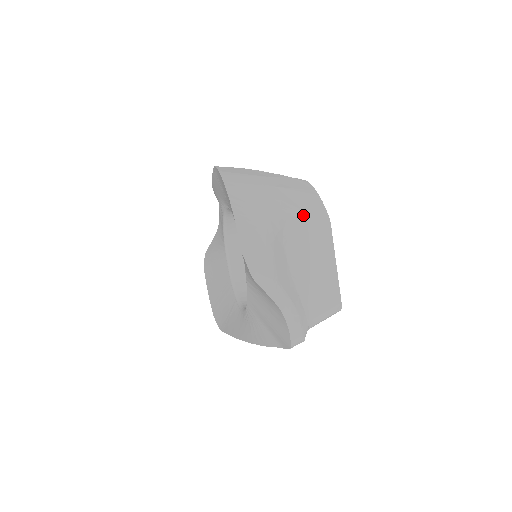
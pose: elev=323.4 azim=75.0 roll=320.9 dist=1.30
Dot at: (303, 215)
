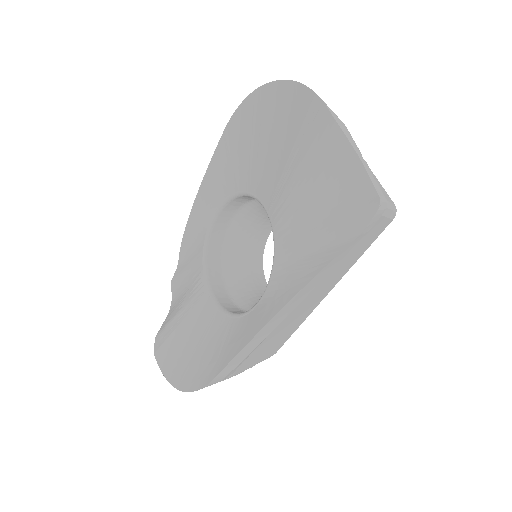
Dot at: occluded
